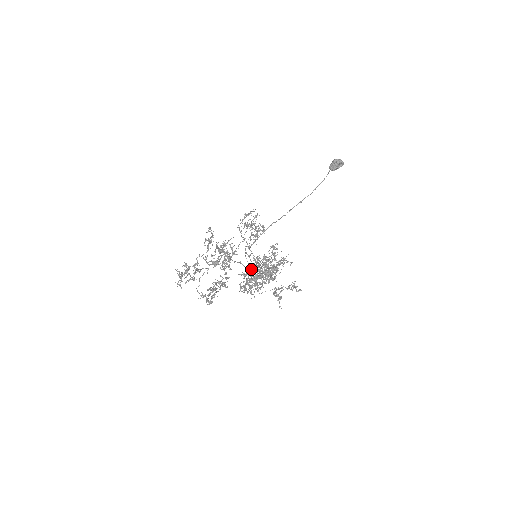
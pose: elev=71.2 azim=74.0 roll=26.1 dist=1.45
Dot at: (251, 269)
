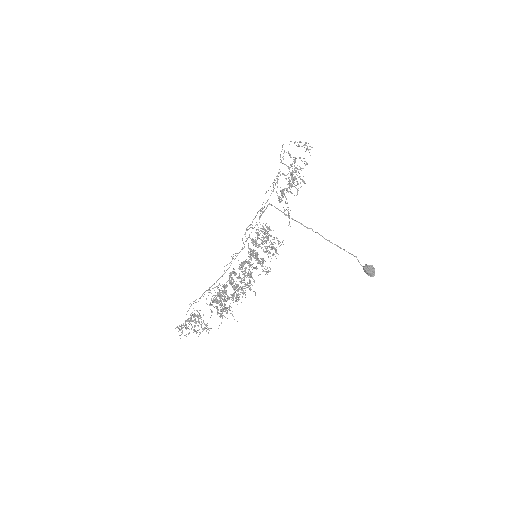
Dot at: (236, 296)
